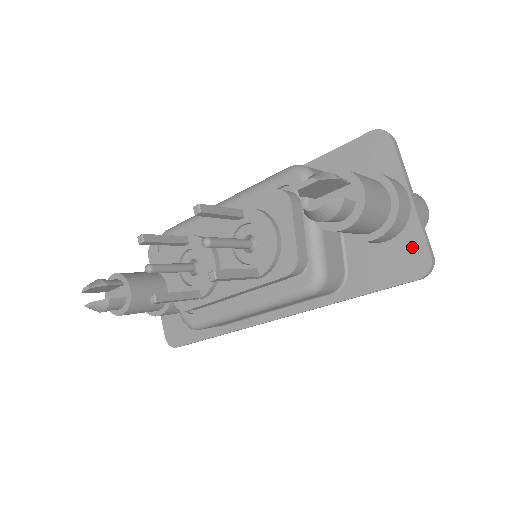
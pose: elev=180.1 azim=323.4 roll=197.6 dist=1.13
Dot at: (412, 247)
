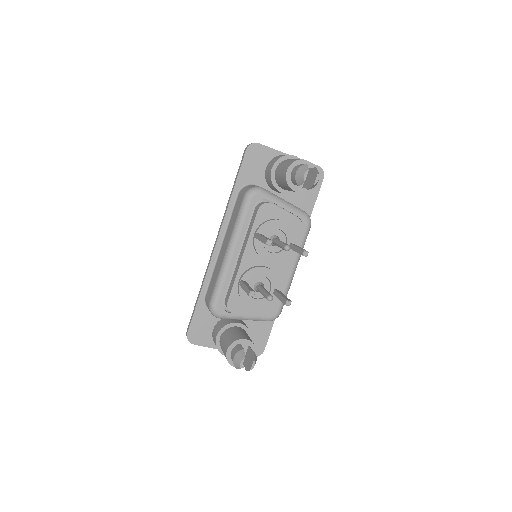
Dot at: occluded
